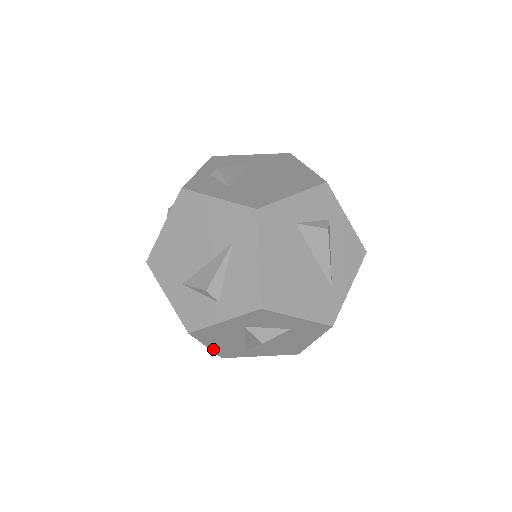
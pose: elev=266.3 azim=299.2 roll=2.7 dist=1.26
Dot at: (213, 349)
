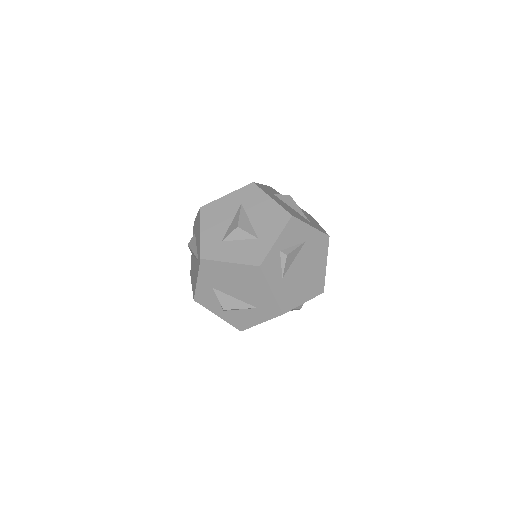
Dot at: occluded
